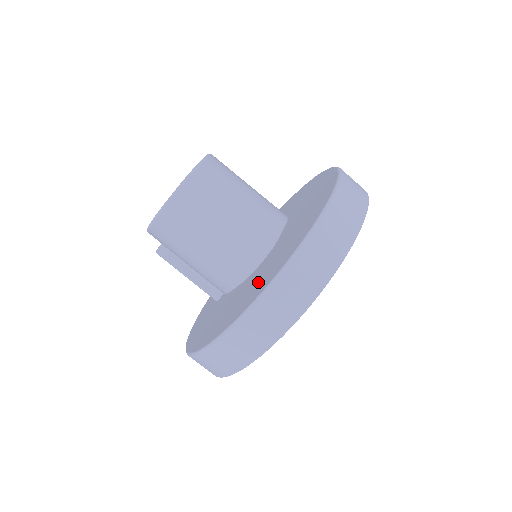
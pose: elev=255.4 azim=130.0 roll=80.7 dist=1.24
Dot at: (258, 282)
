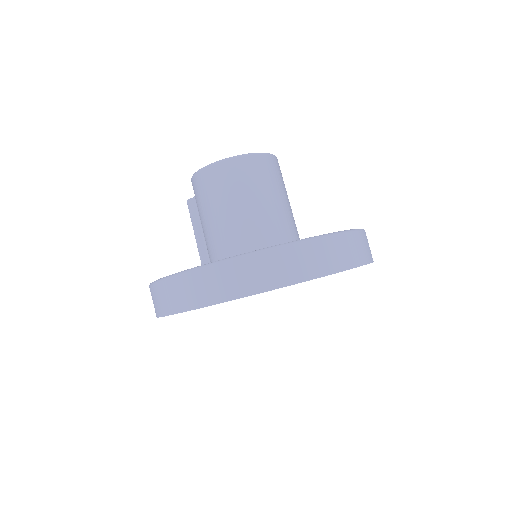
Dot at: occluded
